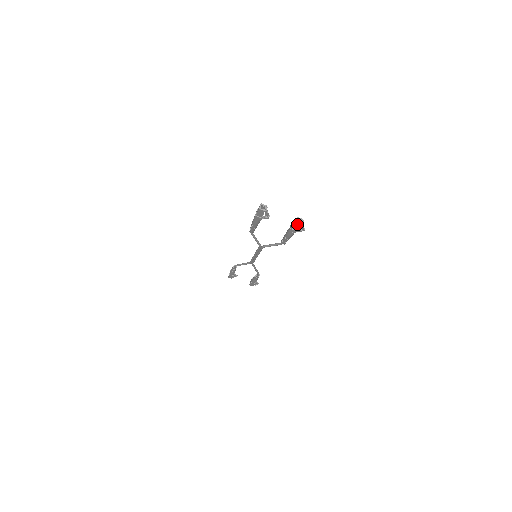
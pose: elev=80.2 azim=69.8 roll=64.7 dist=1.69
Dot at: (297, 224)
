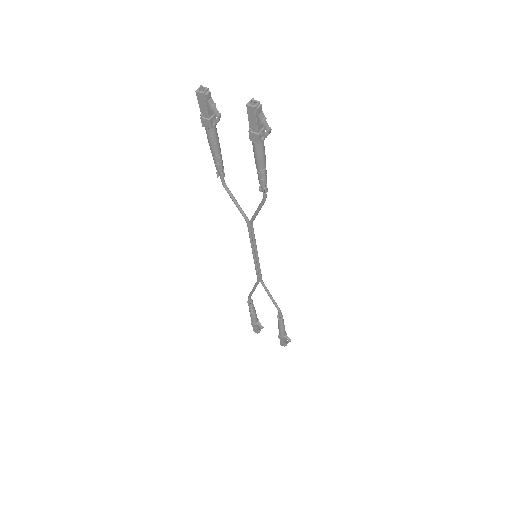
Dot at: (250, 110)
